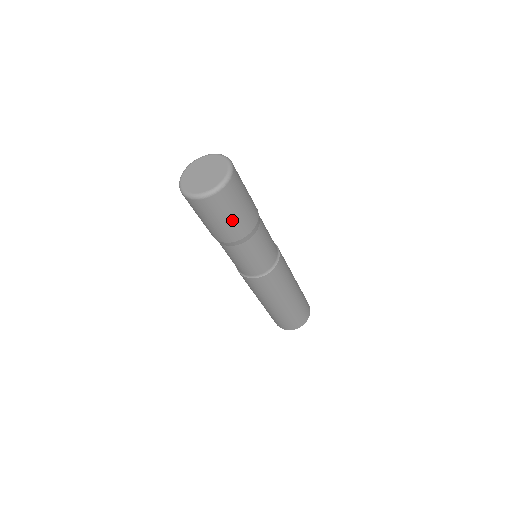
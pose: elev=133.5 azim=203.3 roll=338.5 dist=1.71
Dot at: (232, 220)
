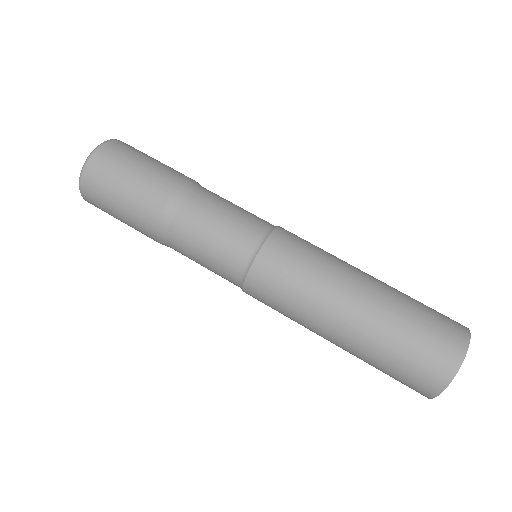
Dot at: (124, 217)
